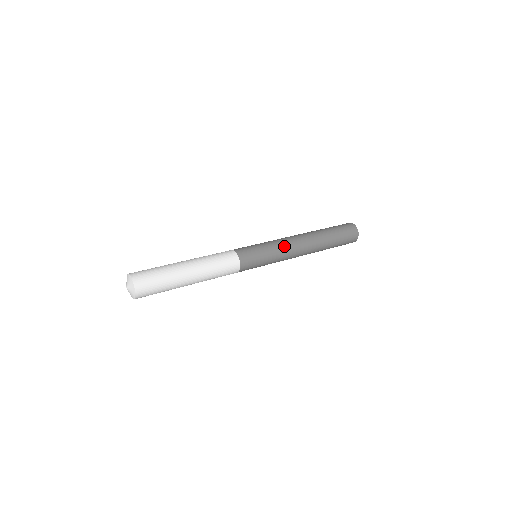
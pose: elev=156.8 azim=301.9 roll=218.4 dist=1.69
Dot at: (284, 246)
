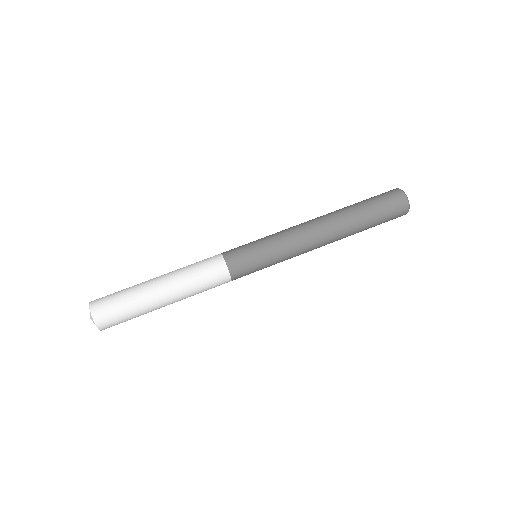
Dot at: (291, 240)
